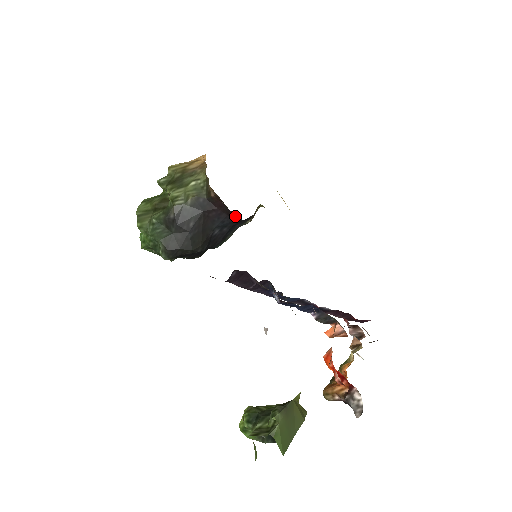
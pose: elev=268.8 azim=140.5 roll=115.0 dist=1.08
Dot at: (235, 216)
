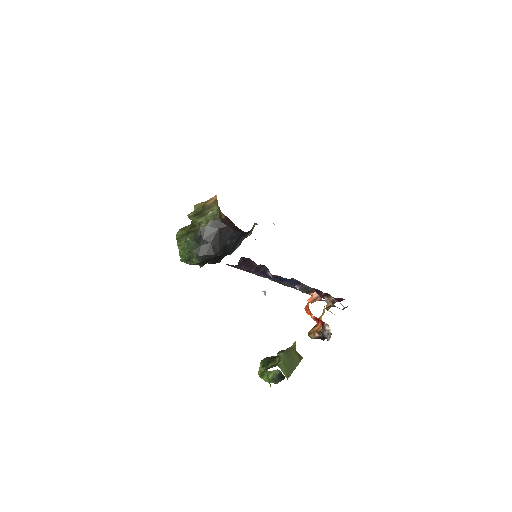
Dot at: (239, 229)
